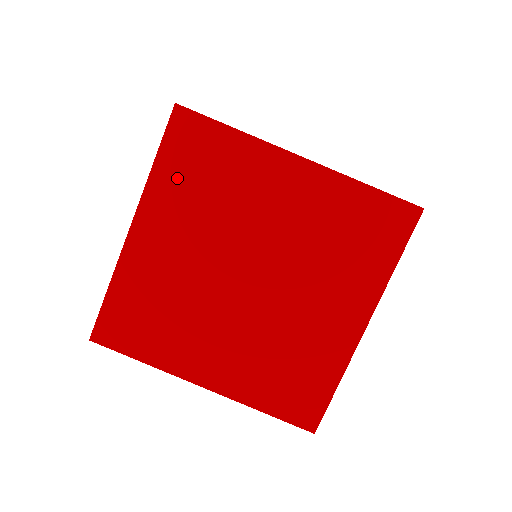
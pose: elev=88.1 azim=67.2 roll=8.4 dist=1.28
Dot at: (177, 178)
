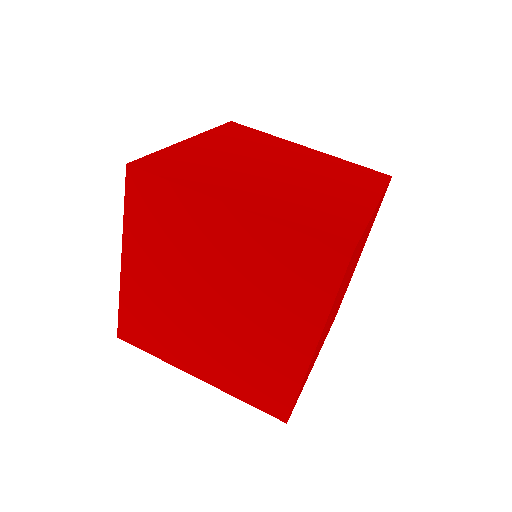
Dot at: (143, 224)
